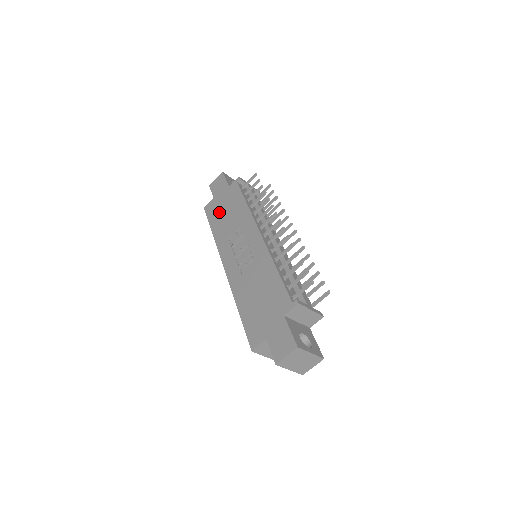
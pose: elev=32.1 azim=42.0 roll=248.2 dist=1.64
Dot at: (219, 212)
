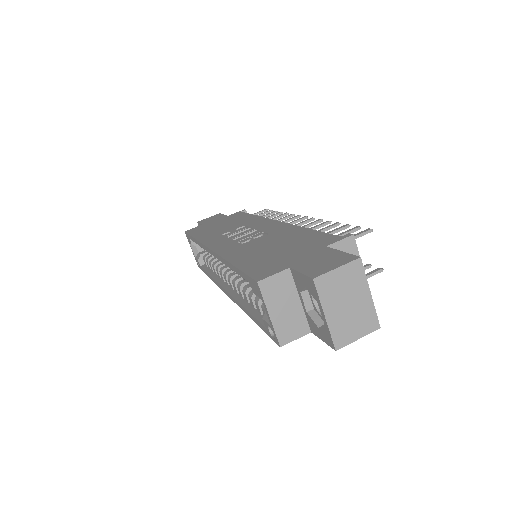
Dot at: (209, 227)
